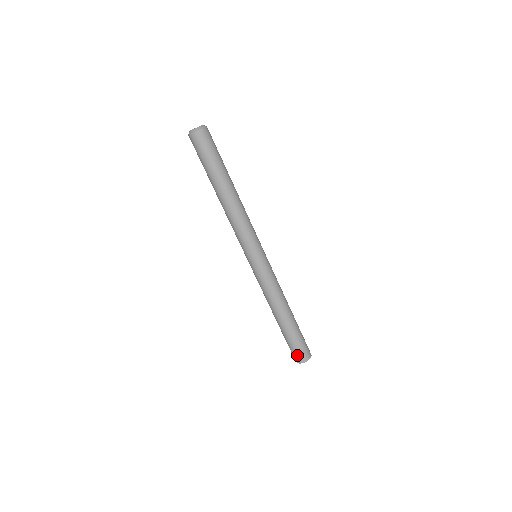
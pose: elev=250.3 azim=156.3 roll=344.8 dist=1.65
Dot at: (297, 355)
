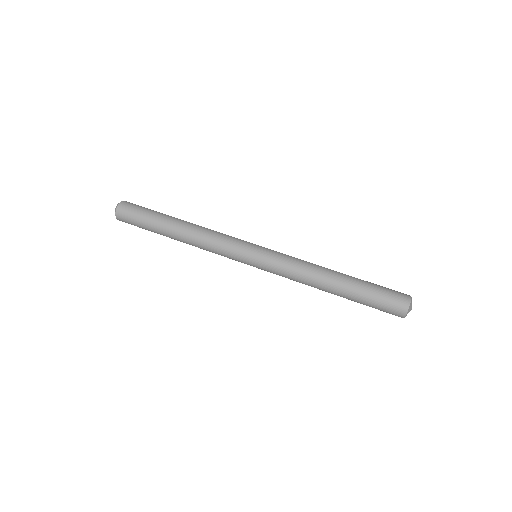
Dot at: (397, 294)
